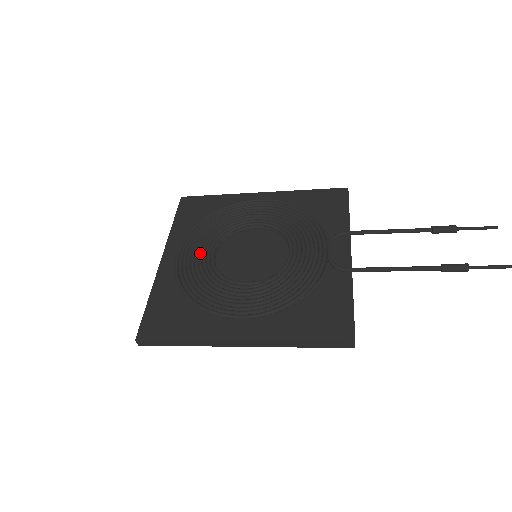
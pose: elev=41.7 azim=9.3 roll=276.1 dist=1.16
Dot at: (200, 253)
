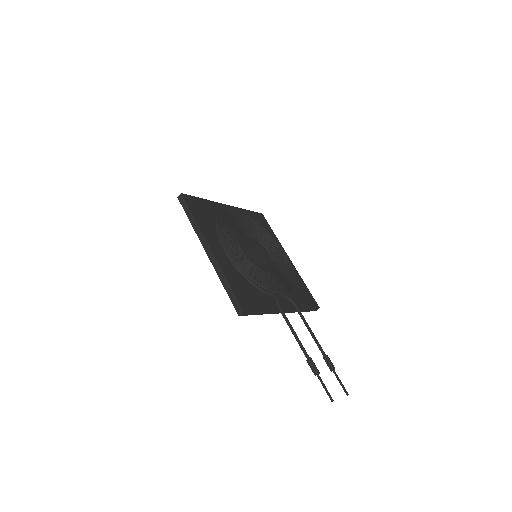
Dot at: (242, 223)
